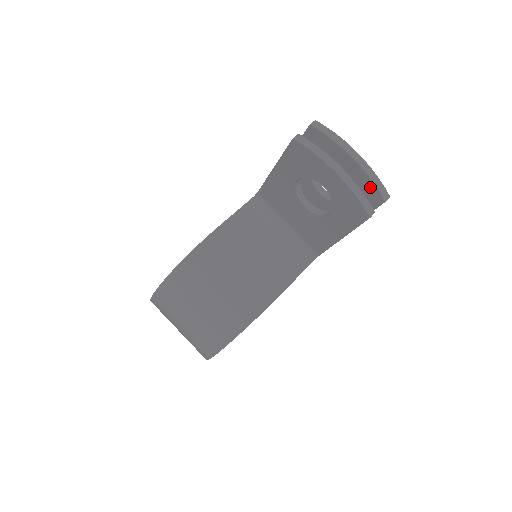
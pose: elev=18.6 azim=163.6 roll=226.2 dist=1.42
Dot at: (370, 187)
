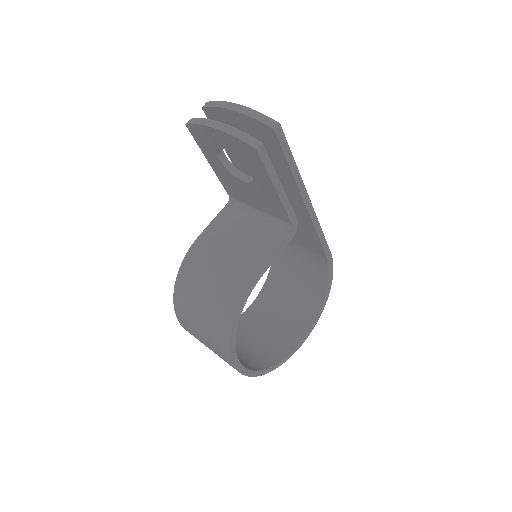
Dot at: (258, 125)
